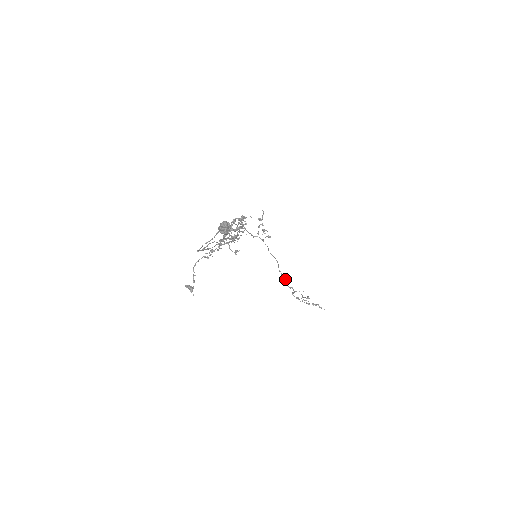
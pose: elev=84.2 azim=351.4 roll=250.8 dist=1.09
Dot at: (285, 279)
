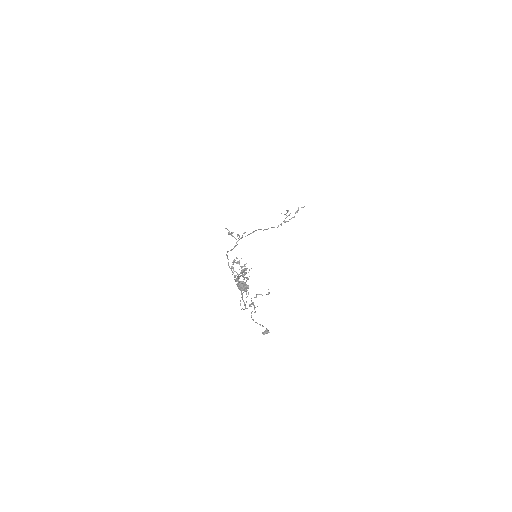
Dot at: occluded
